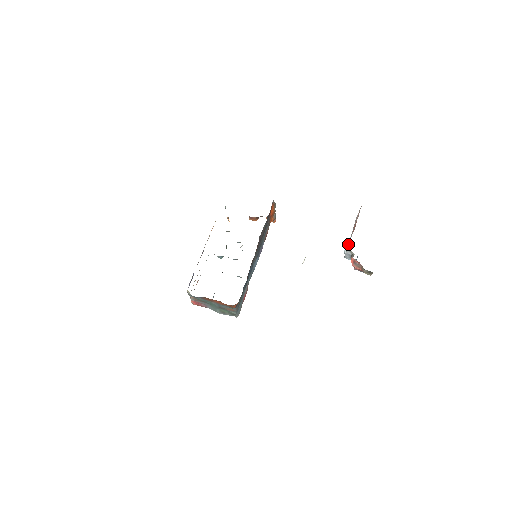
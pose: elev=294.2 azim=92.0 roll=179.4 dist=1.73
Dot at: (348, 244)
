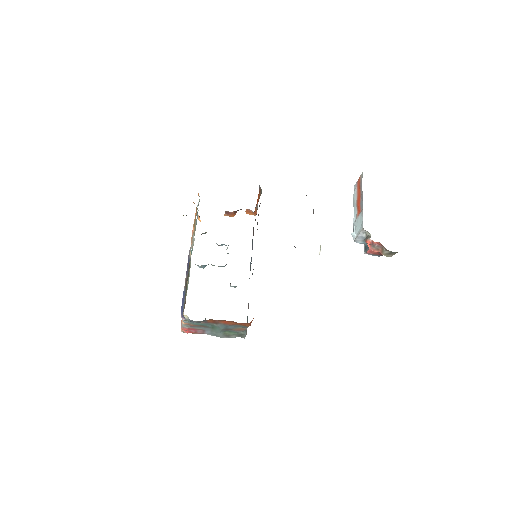
Dot at: (356, 225)
